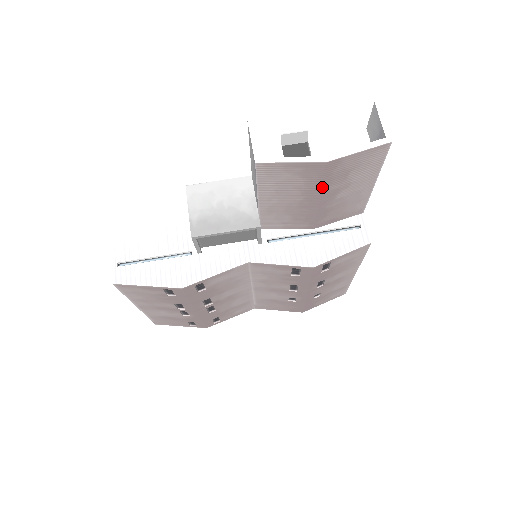
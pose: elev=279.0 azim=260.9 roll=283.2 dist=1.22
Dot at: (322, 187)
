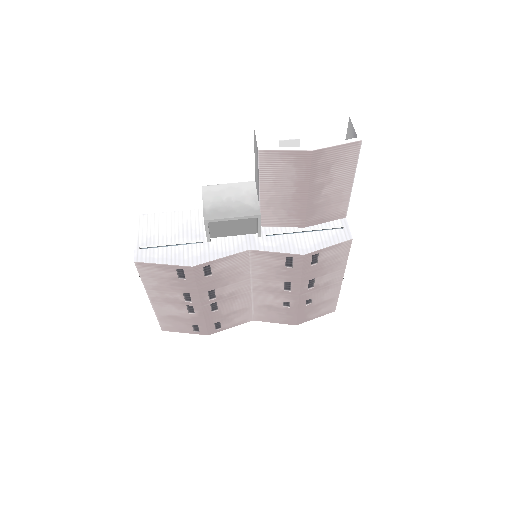
Dot at: (310, 178)
